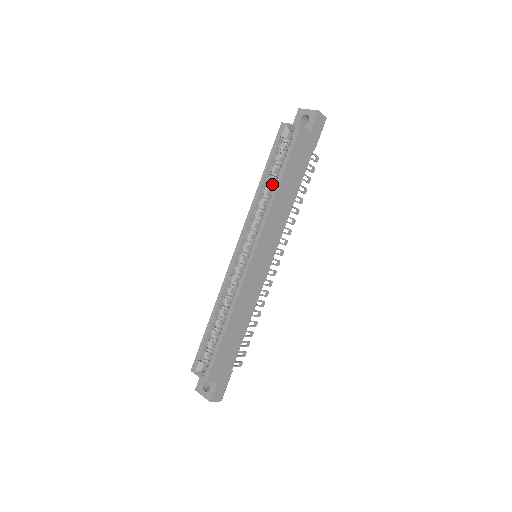
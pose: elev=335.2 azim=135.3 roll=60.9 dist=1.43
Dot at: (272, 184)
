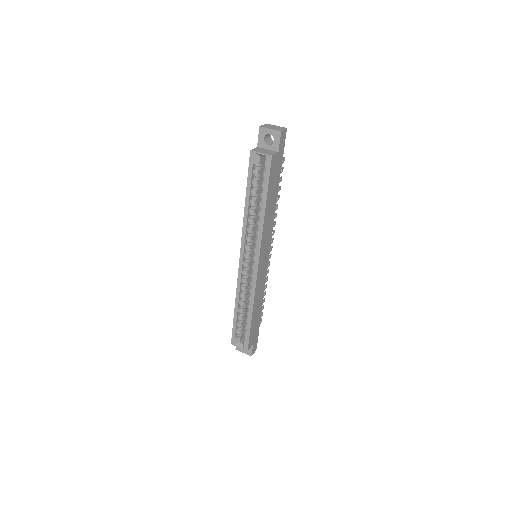
Dot at: (256, 203)
